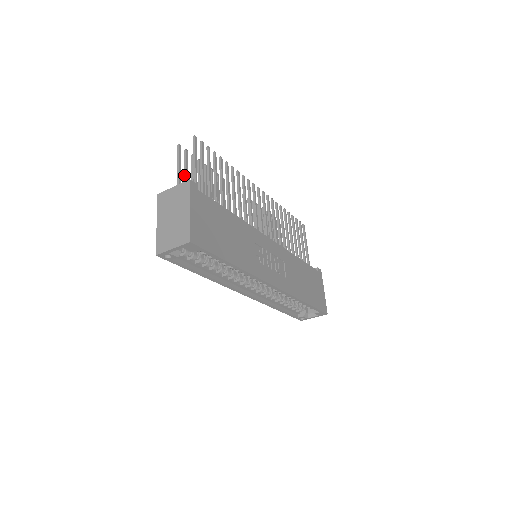
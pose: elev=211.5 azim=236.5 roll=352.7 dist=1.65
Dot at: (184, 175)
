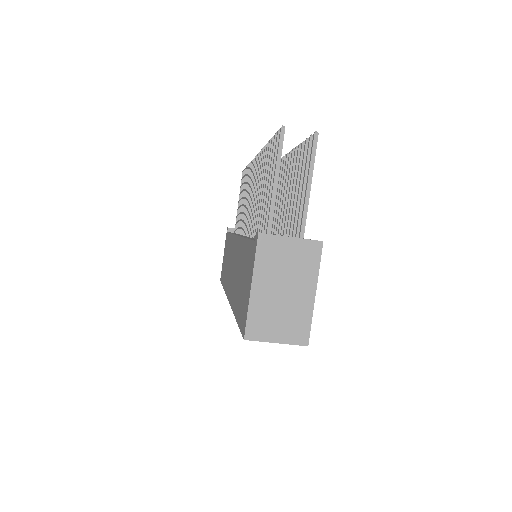
Dot at: (272, 180)
